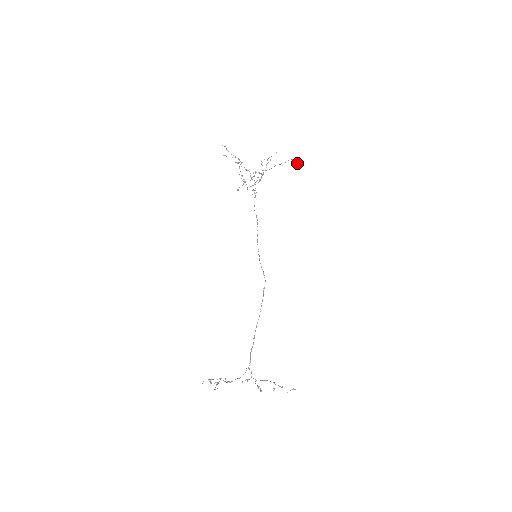
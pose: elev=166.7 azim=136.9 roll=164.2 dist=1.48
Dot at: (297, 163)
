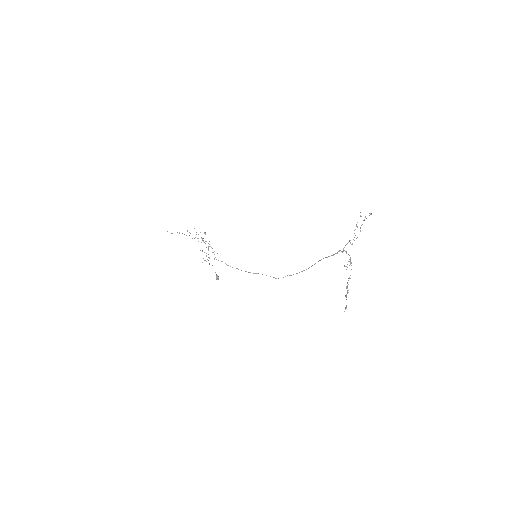
Dot at: (217, 275)
